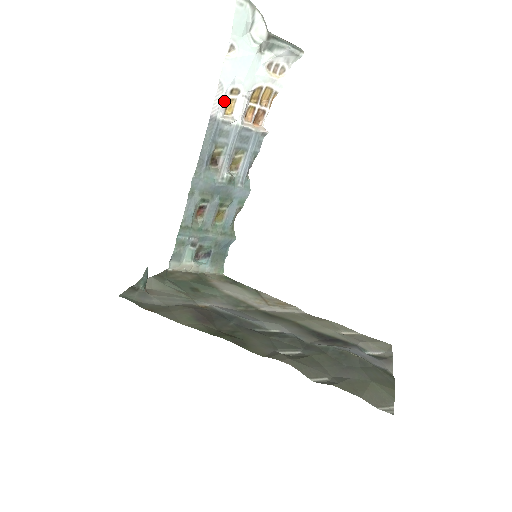
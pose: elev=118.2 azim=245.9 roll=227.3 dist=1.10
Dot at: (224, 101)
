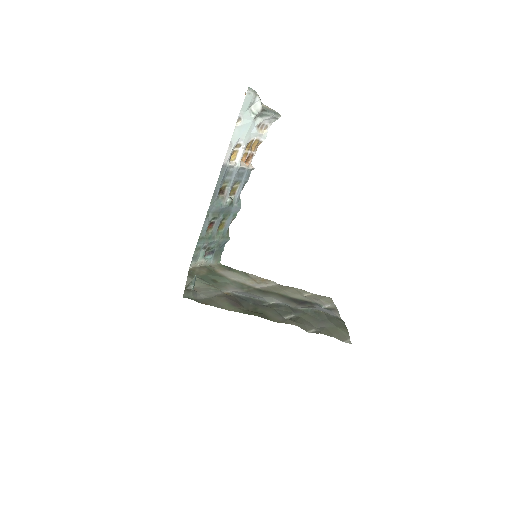
Dot at: (231, 153)
